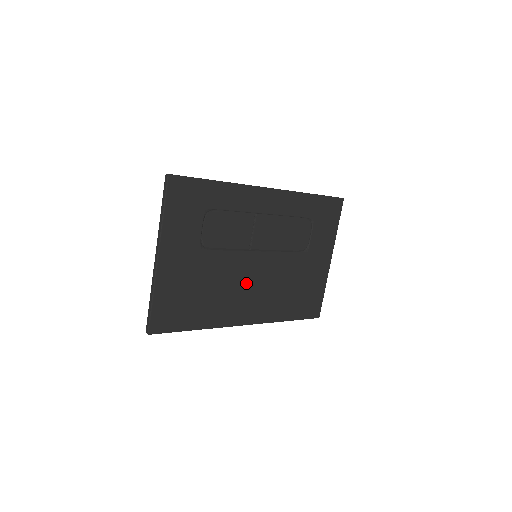
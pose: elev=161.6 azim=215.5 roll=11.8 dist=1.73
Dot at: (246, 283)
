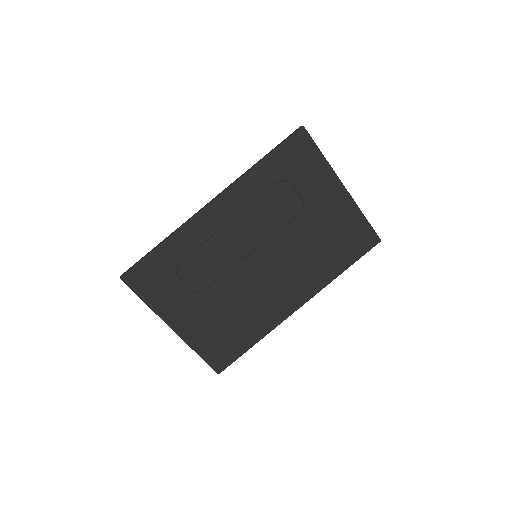
Dot at: (267, 282)
